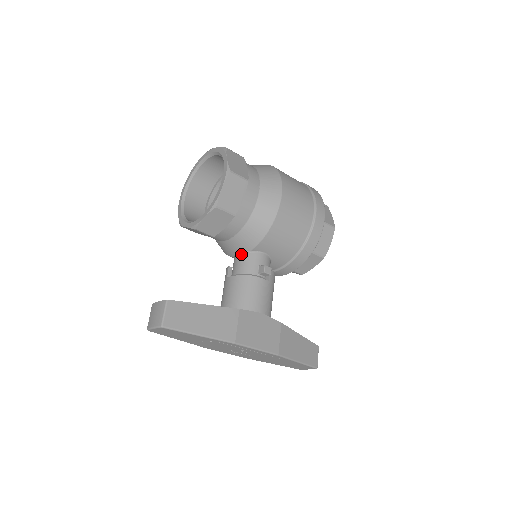
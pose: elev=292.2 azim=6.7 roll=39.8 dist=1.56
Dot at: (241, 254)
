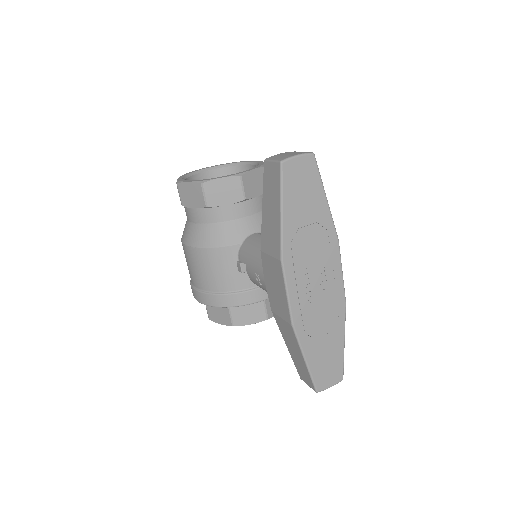
Dot at: (260, 233)
